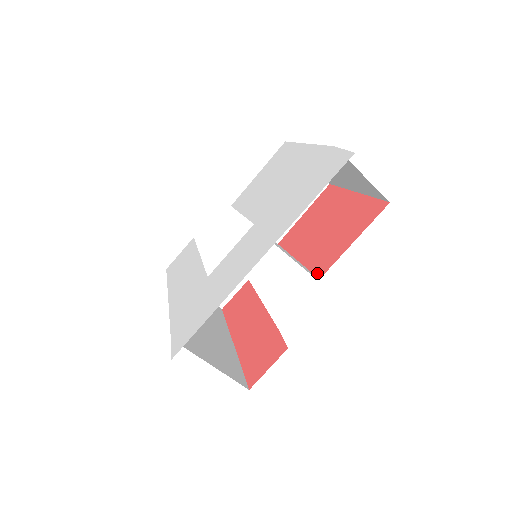
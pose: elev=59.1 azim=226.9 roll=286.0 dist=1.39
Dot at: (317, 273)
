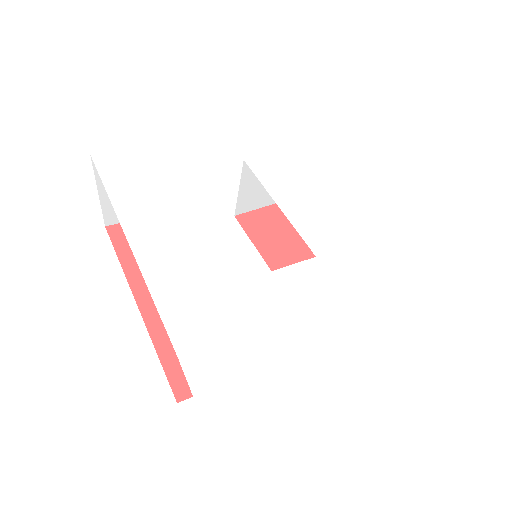
Dot at: occluded
